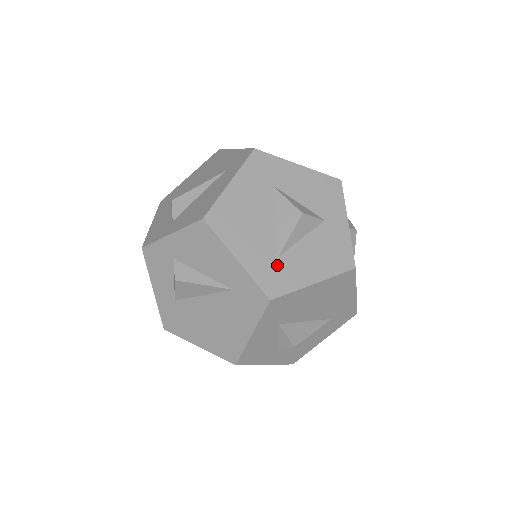
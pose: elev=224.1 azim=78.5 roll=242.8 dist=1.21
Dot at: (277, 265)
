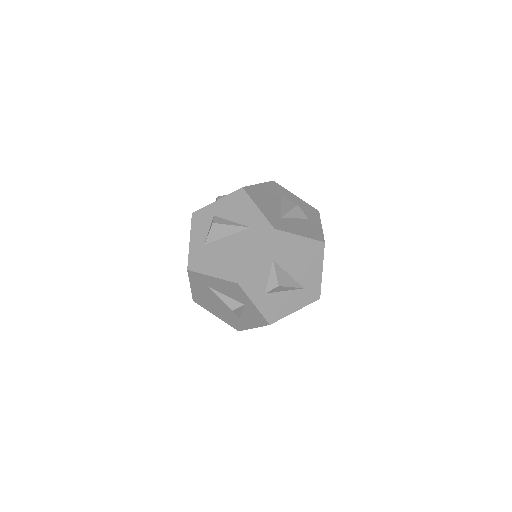
Dot at: (280, 220)
